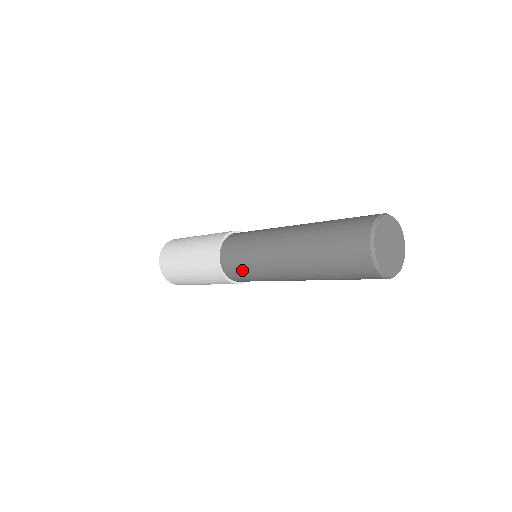
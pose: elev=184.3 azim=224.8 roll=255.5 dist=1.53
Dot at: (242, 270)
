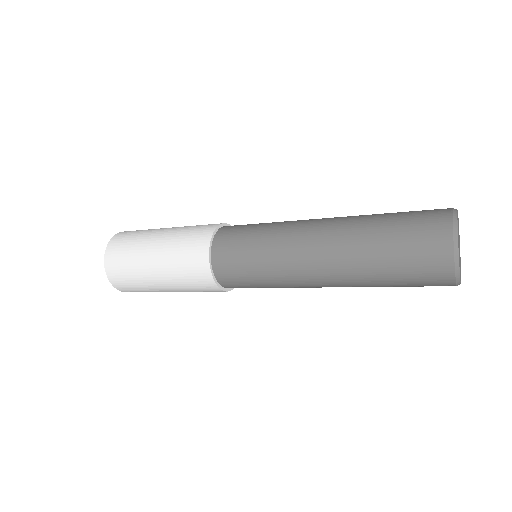
Dot at: occluded
